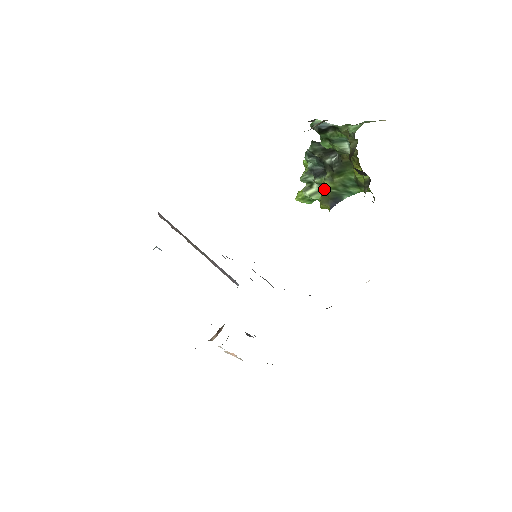
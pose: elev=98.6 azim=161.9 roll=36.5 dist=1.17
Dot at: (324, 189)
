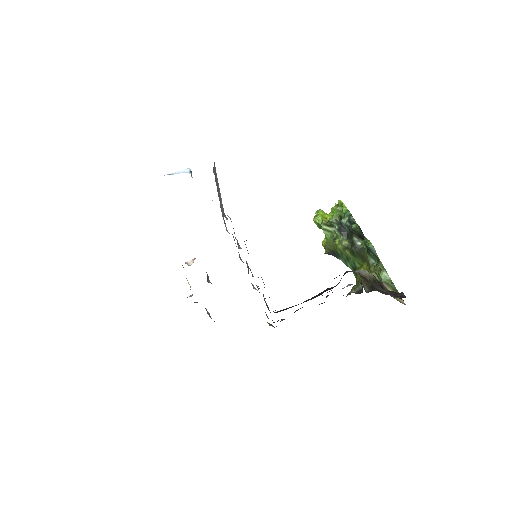
Dot at: (335, 243)
